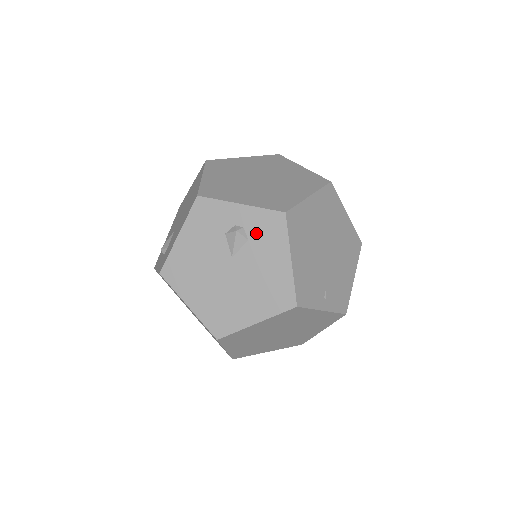
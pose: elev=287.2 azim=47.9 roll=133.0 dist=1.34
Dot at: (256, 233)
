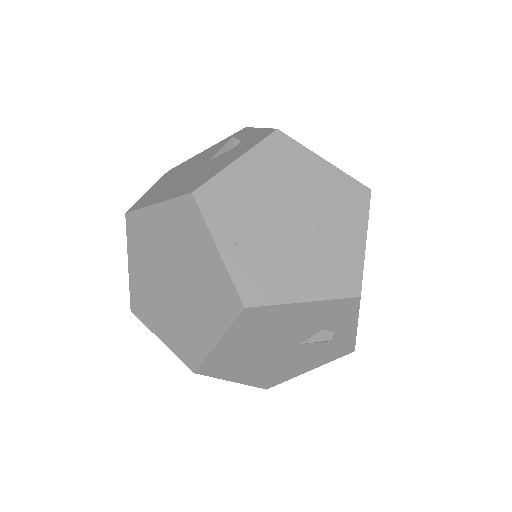
Dot at: (243, 144)
